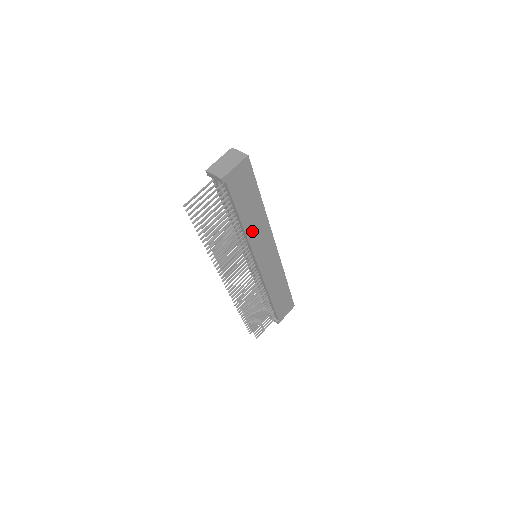
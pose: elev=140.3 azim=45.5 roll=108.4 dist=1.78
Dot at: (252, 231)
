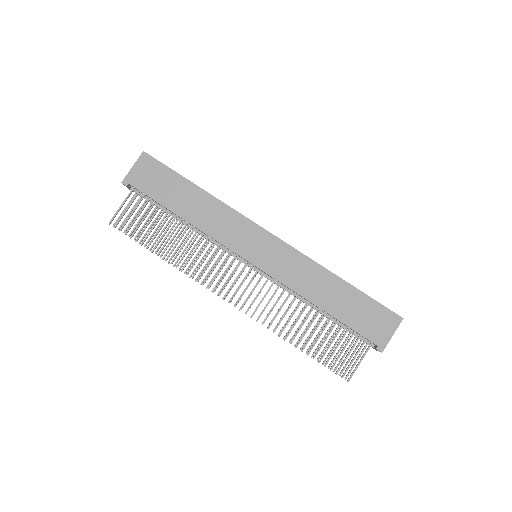
Dot at: (207, 223)
